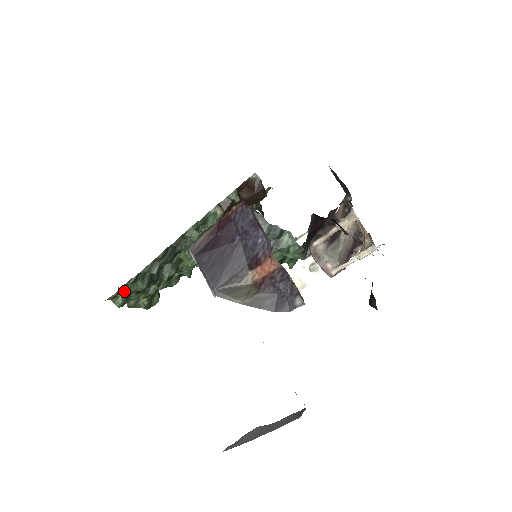
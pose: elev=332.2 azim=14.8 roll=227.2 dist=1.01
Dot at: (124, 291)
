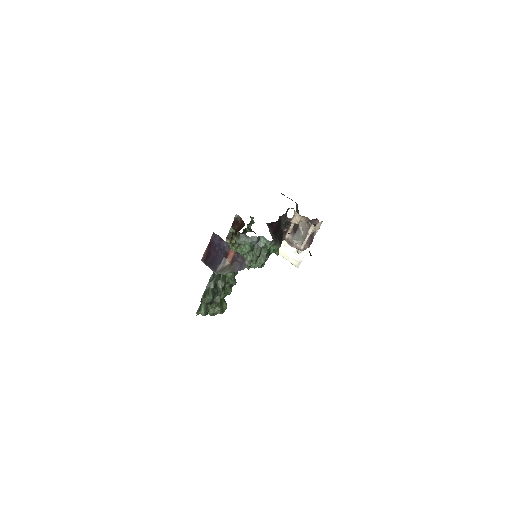
Dot at: (203, 305)
